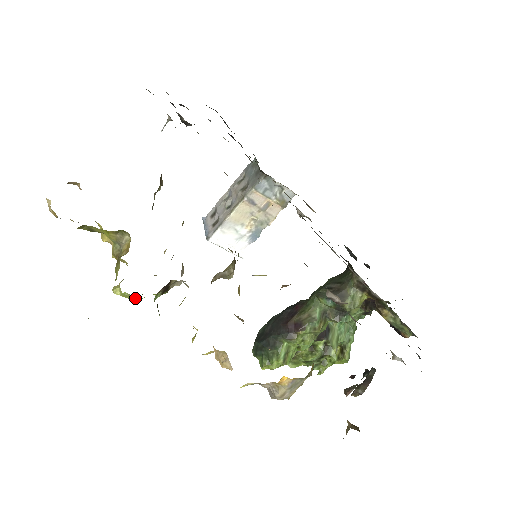
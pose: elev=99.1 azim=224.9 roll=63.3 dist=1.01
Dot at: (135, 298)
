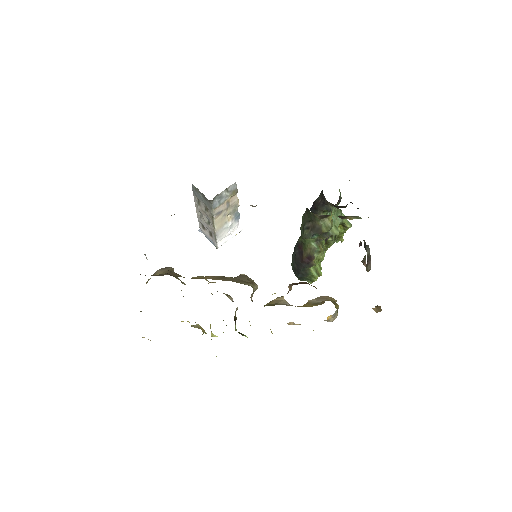
Dot at: occluded
